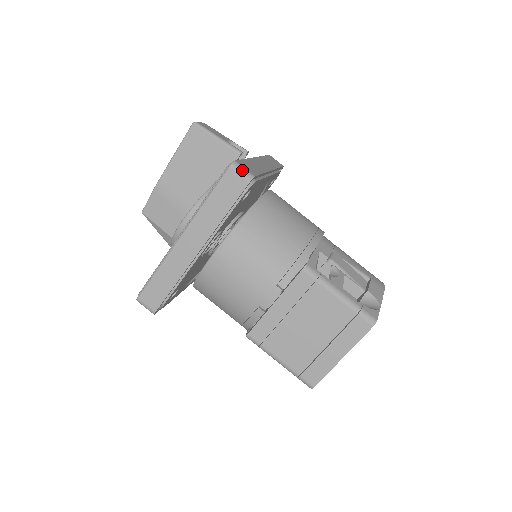
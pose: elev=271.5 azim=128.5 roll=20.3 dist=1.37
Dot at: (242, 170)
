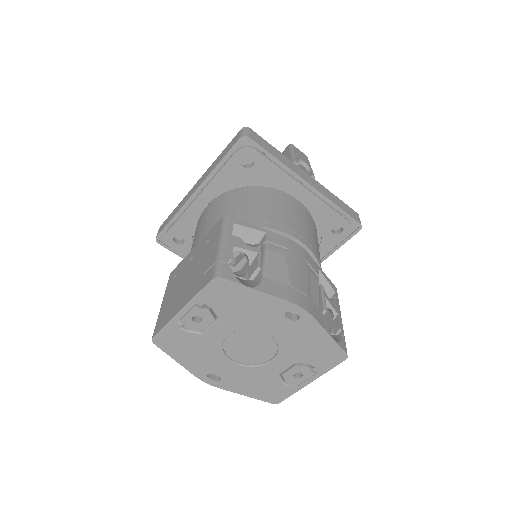
Dot at: (245, 131)
